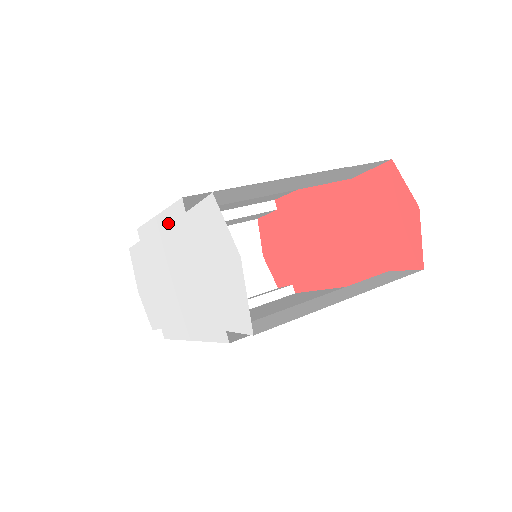
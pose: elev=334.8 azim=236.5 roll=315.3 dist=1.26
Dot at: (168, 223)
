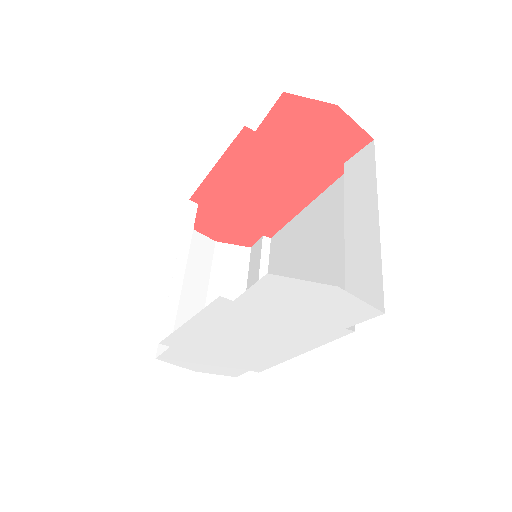
Dot at: (209, 319)
